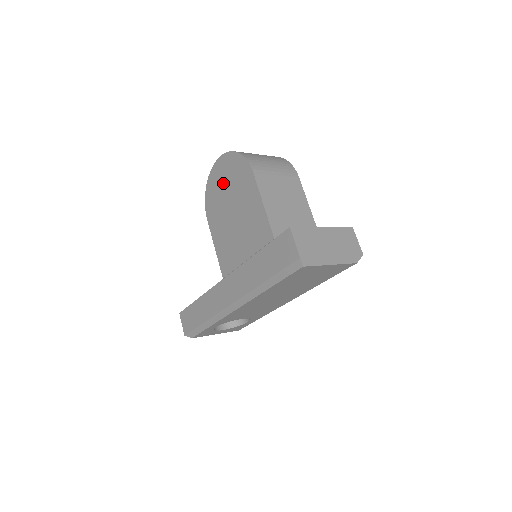
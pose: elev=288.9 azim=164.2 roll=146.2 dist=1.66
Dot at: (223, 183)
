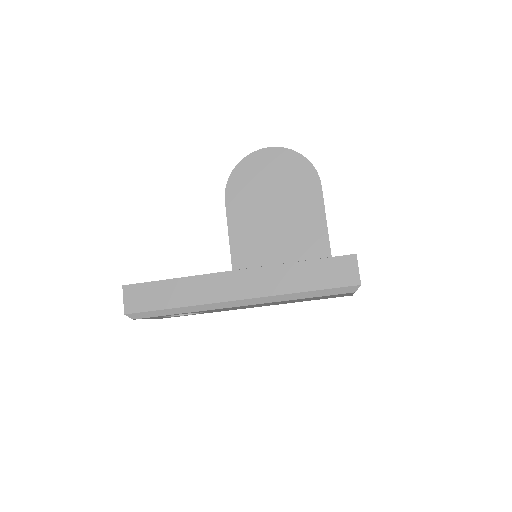
Dot at: (269, 175)
